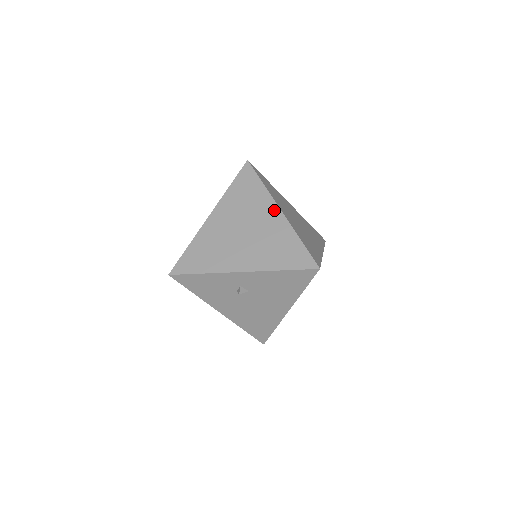
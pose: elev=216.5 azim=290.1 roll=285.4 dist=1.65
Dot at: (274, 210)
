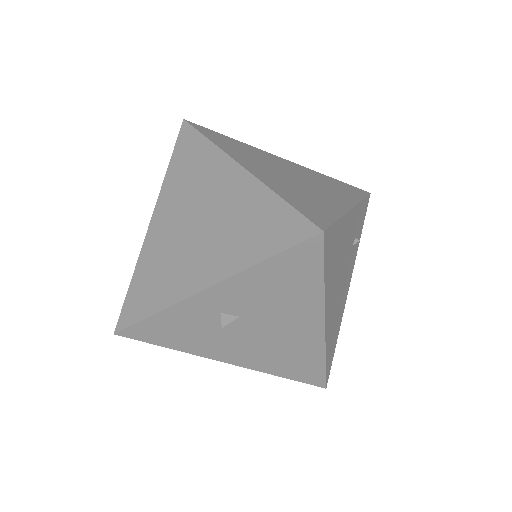
Dot at: (230, 170)
